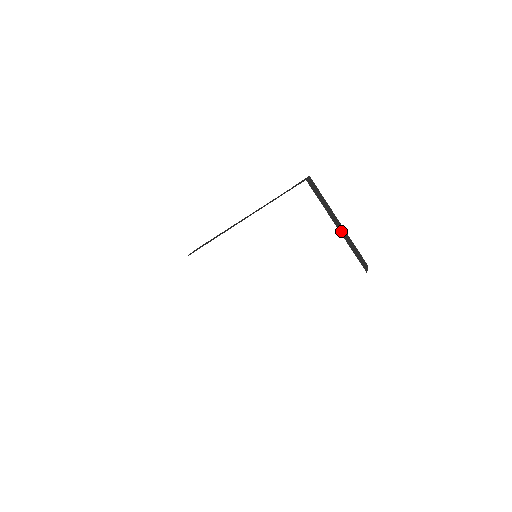
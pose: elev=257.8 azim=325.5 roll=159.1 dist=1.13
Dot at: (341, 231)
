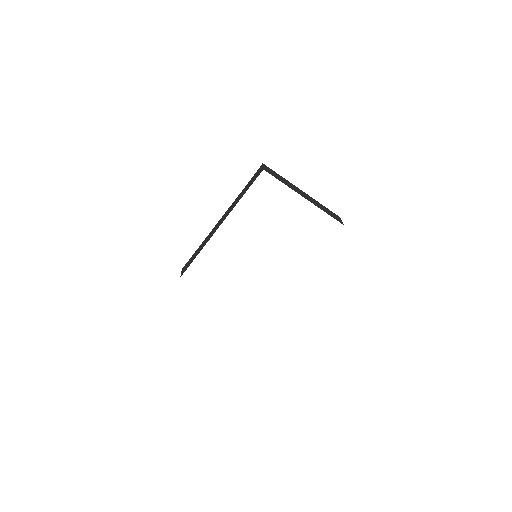
Dot at: (309, 199)
